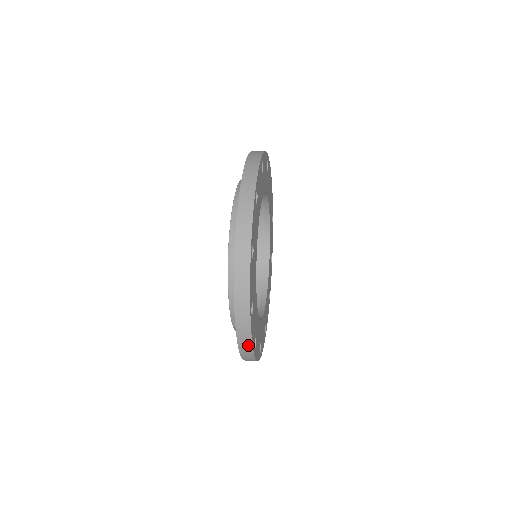
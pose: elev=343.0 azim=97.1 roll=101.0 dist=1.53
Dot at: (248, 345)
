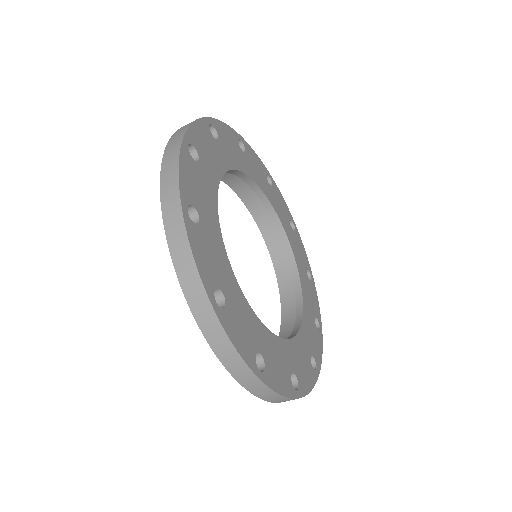
Dot at: (173, 182)
